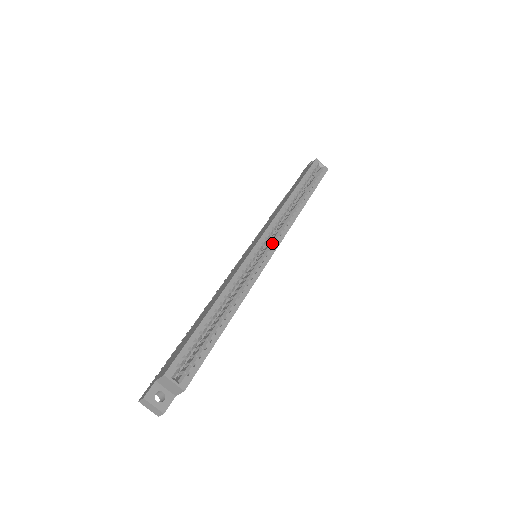
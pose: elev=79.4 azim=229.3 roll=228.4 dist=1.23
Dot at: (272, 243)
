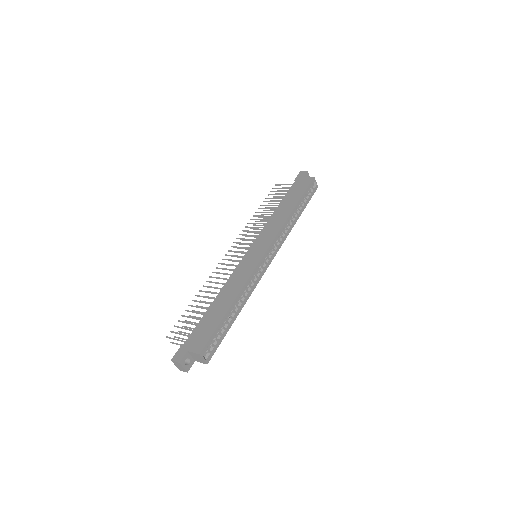
Dot at: (272, 253)
